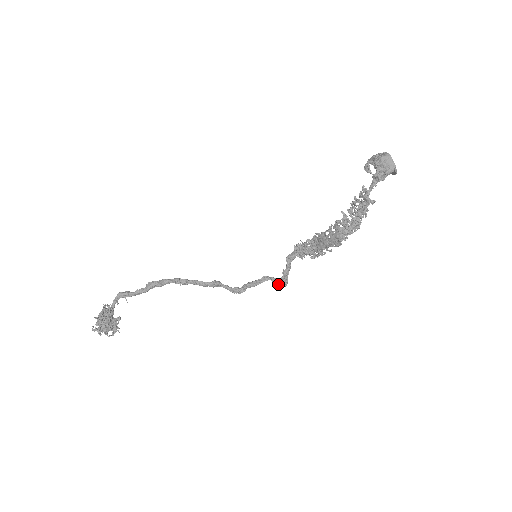
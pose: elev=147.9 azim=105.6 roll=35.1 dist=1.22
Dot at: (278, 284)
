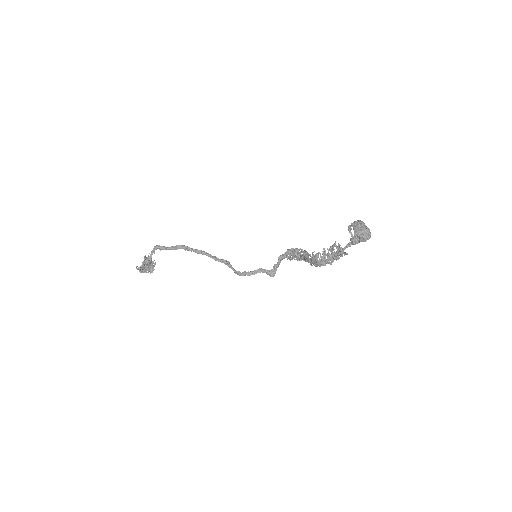
Dot at: occluded
